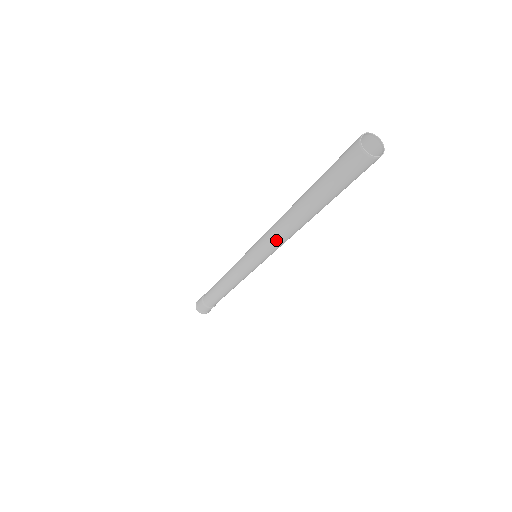
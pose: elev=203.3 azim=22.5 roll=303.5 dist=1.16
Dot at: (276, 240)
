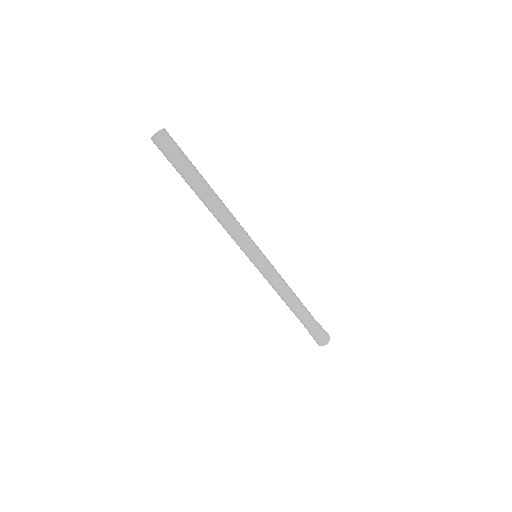
Dot at: (230, 229)
